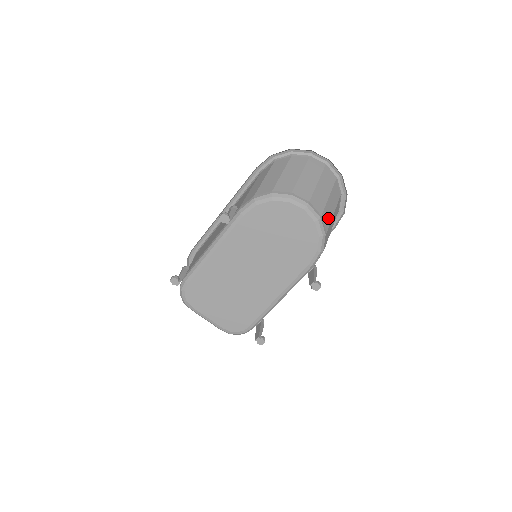
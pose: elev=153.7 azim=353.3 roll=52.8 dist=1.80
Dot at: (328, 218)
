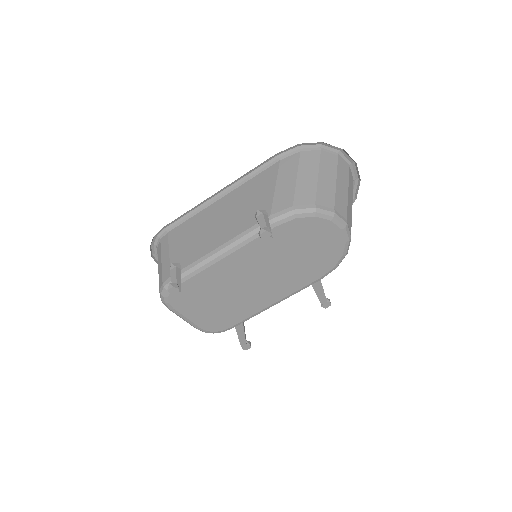
Dot at: occluded
